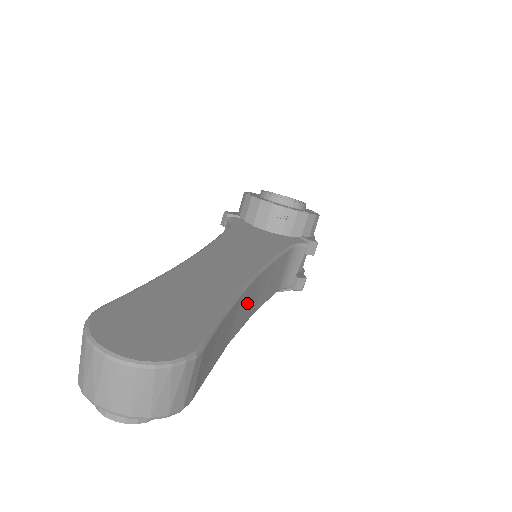
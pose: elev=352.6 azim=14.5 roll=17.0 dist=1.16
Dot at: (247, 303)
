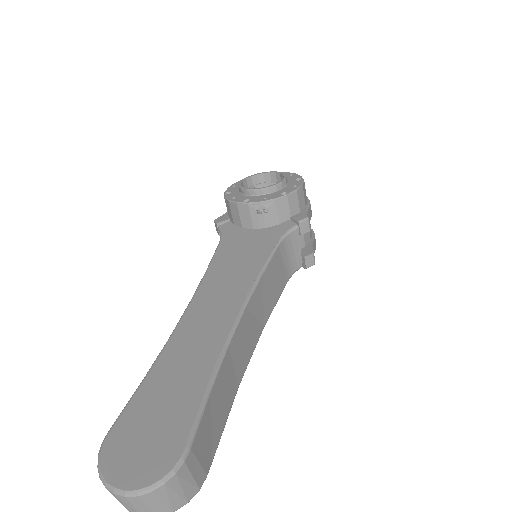
Dot at: (243, 340)
